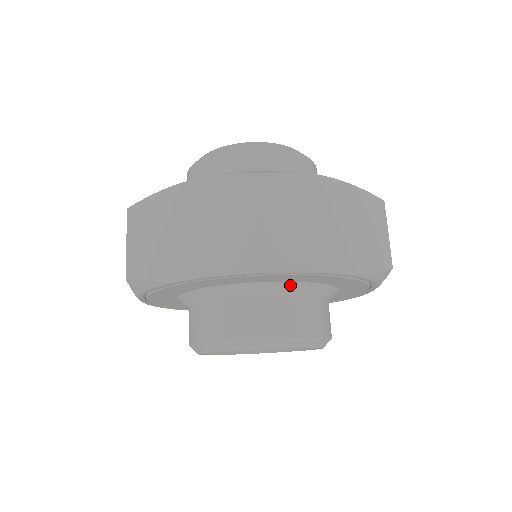
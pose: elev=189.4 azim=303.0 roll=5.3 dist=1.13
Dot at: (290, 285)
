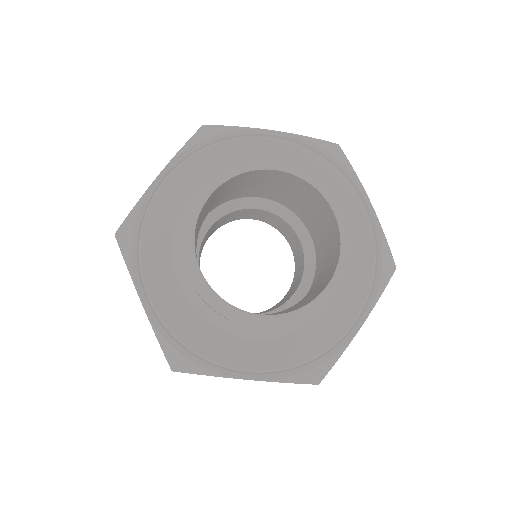
Dot at: occluded
